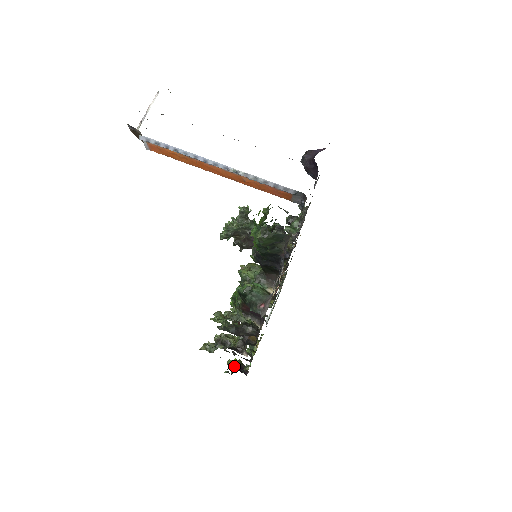
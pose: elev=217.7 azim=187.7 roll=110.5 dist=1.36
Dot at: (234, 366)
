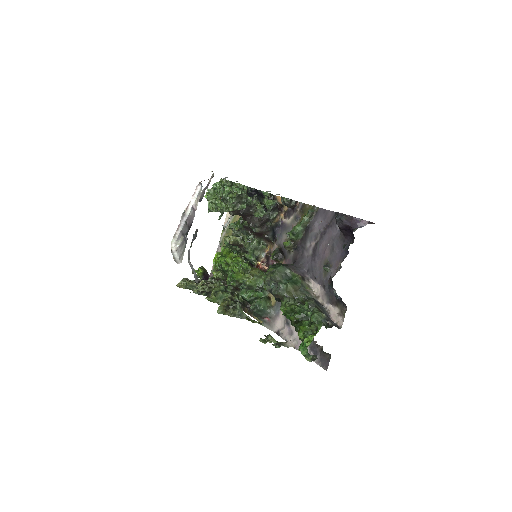
Dot at: (199, 276)
